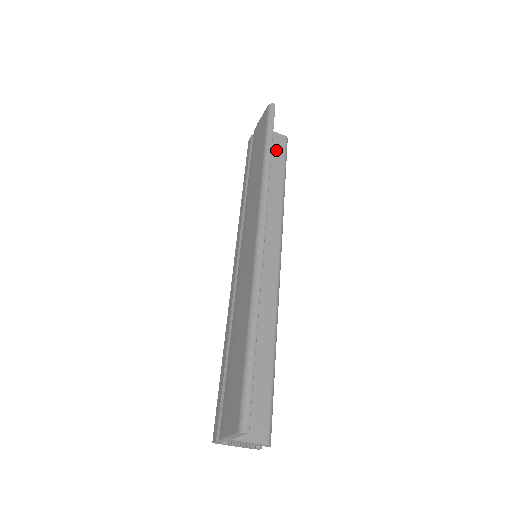
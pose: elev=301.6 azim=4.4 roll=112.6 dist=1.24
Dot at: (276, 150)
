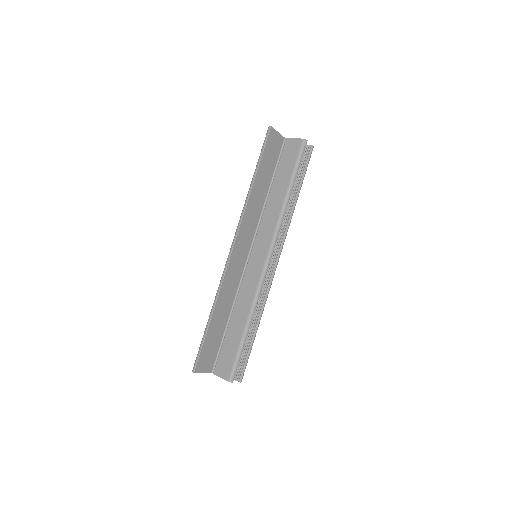
Dot at: (290, 157)
